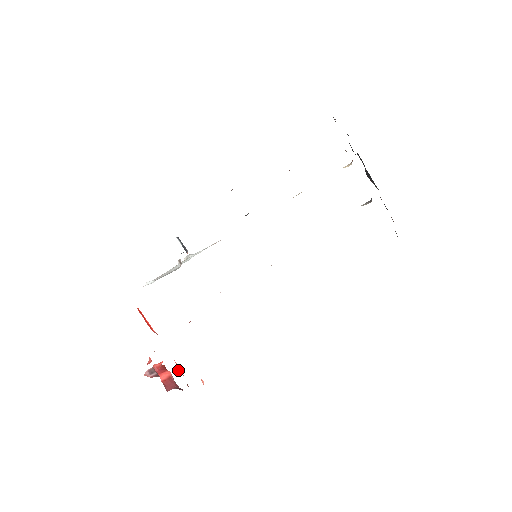
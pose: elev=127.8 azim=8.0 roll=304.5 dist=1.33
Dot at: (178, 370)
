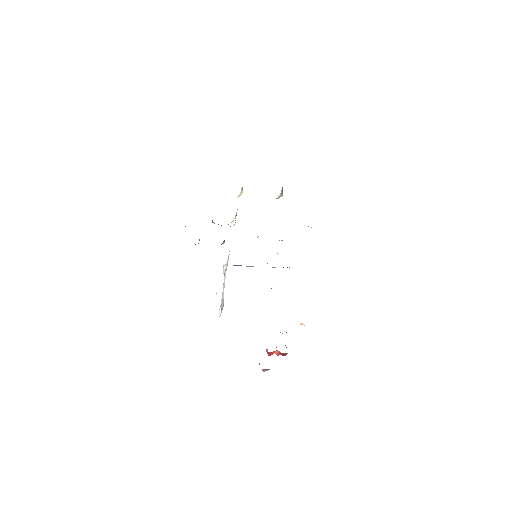
Dot at: occluded
